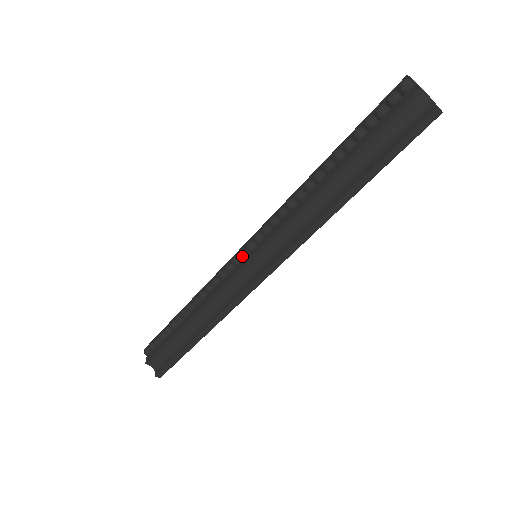
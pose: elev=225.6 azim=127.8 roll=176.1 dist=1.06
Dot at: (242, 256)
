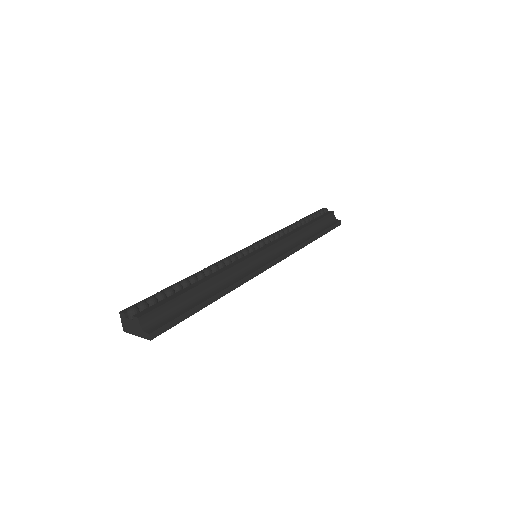
Dot at: (253, 249)
